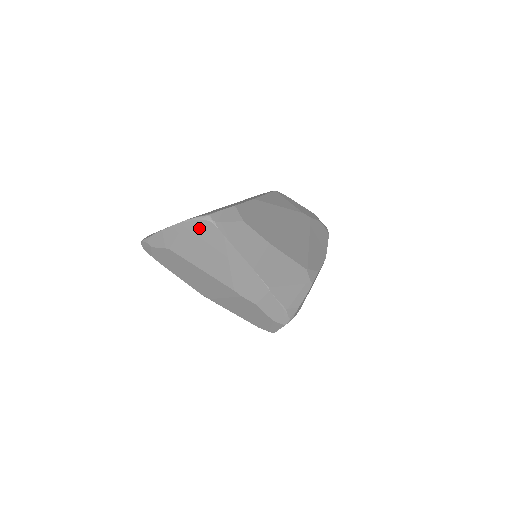
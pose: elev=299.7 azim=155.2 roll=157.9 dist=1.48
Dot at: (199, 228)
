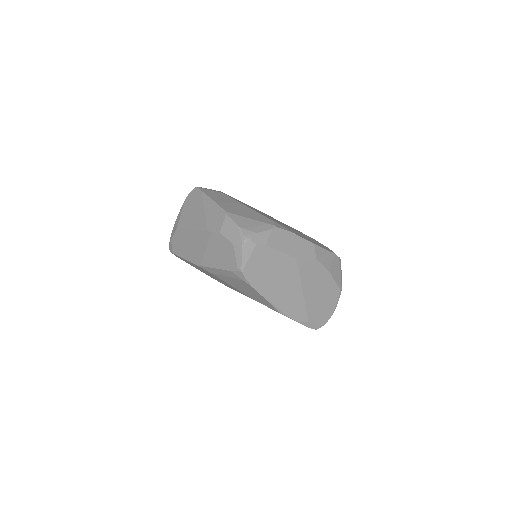
Dot at: (191, 198)
